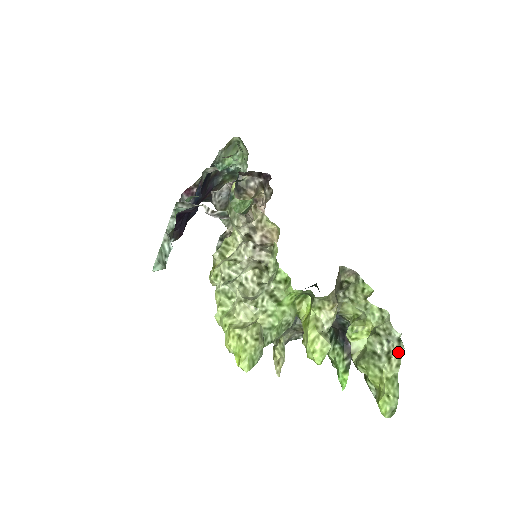
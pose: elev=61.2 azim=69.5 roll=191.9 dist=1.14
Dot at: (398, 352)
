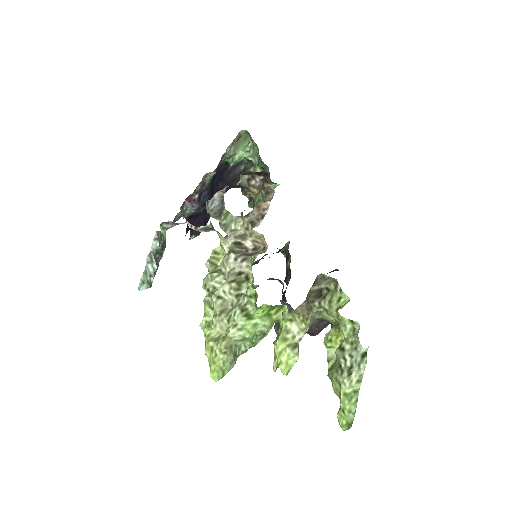
Dot at: (359, 368)
